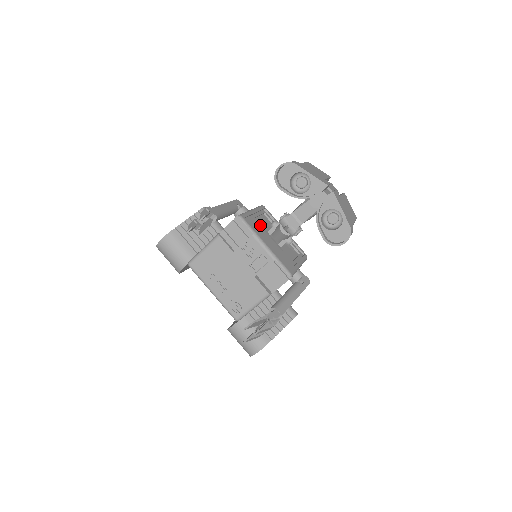
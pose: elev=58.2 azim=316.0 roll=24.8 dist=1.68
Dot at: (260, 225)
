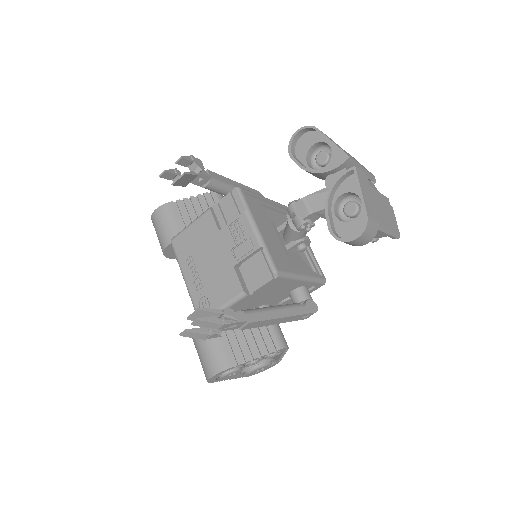
Dot at: (270, 217)
